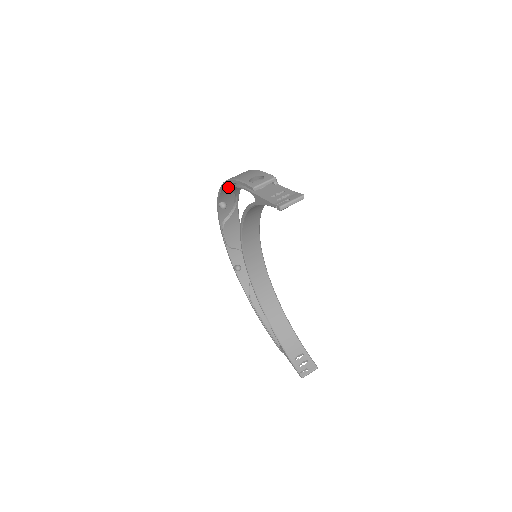
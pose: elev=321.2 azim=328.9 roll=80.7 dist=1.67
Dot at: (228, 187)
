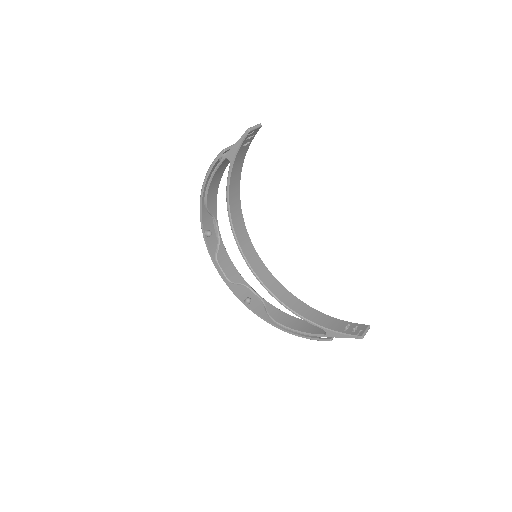
Dot at: (205, 191)
